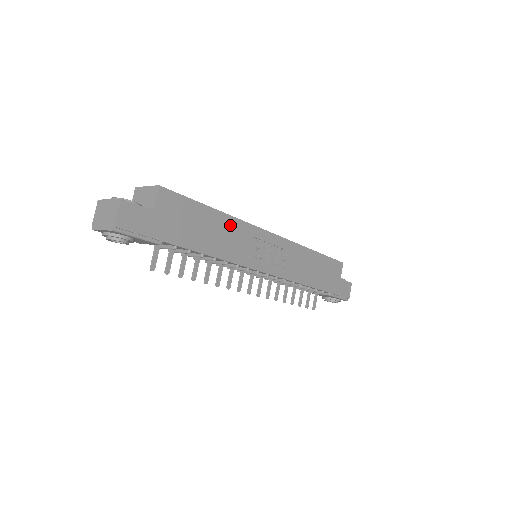
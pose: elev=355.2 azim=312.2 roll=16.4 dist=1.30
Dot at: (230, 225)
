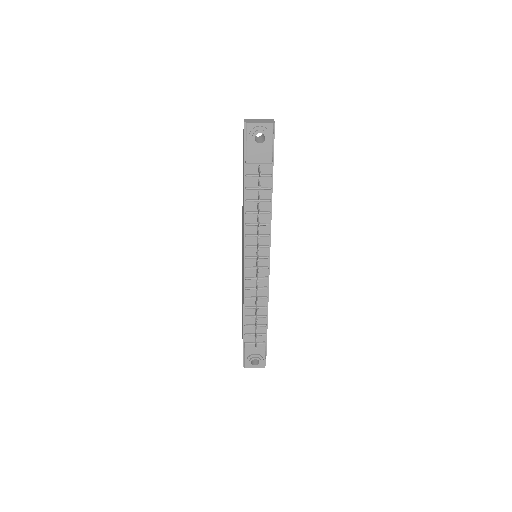
Dot at: occluded
